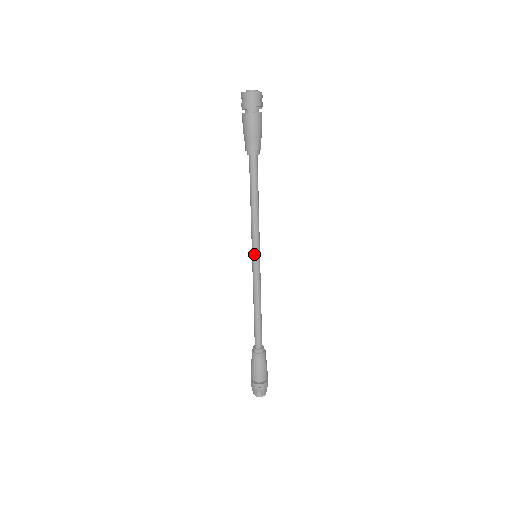
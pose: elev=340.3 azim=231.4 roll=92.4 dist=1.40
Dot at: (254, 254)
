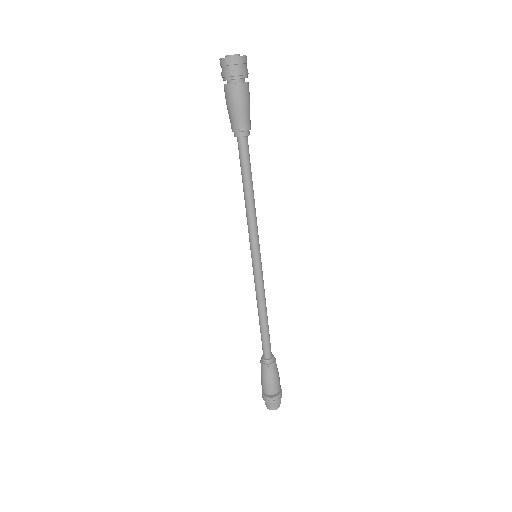
Dot at: (251, 253)
